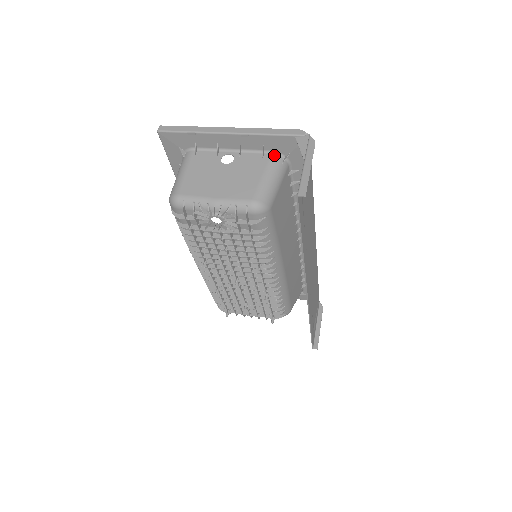
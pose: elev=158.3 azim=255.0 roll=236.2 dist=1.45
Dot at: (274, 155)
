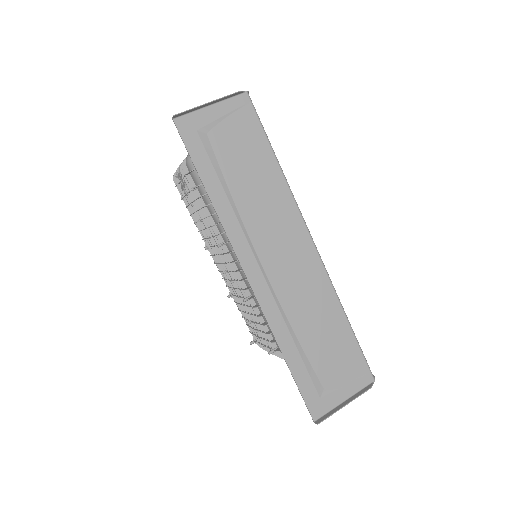
Dot at: occluded
